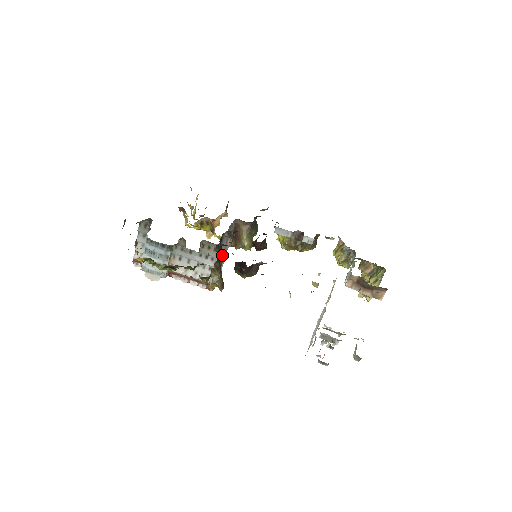
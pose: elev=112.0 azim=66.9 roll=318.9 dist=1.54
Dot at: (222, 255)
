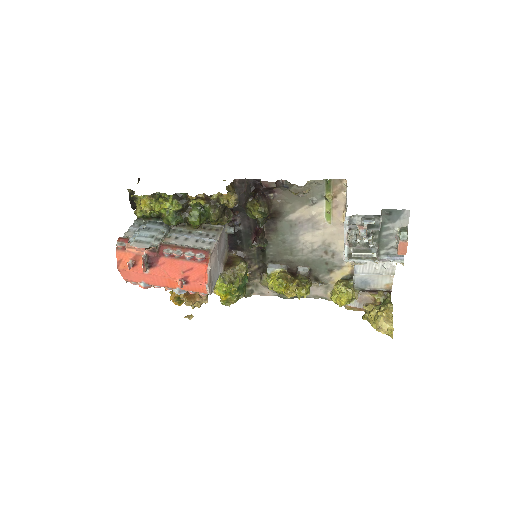
Dot at: (230, 211)
